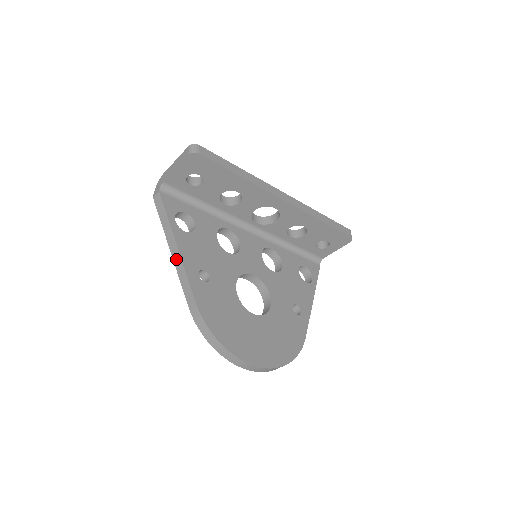
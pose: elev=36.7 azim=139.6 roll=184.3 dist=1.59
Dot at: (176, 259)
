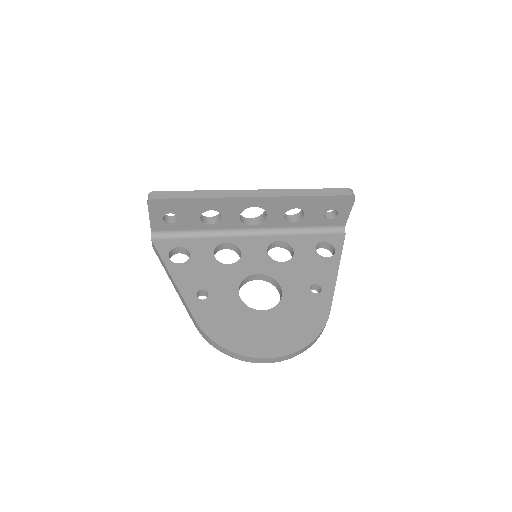
Dot at: (176, 290)
